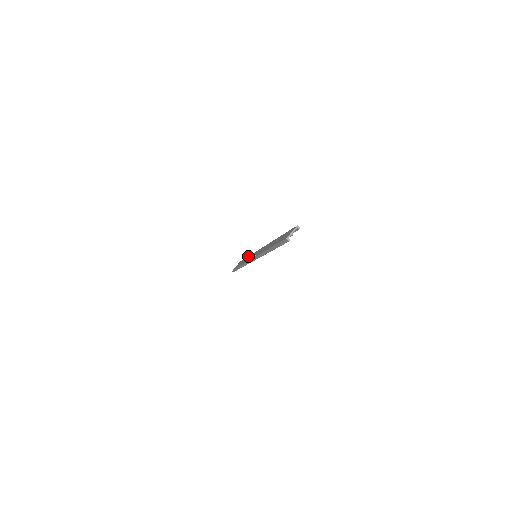
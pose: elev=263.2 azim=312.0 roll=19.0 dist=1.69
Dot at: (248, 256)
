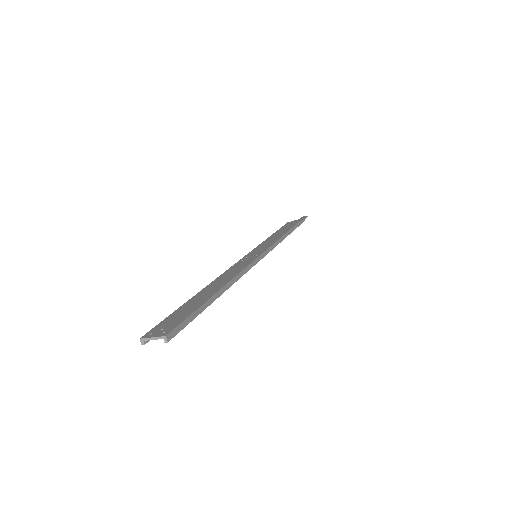
Dot at: (284, 233)
